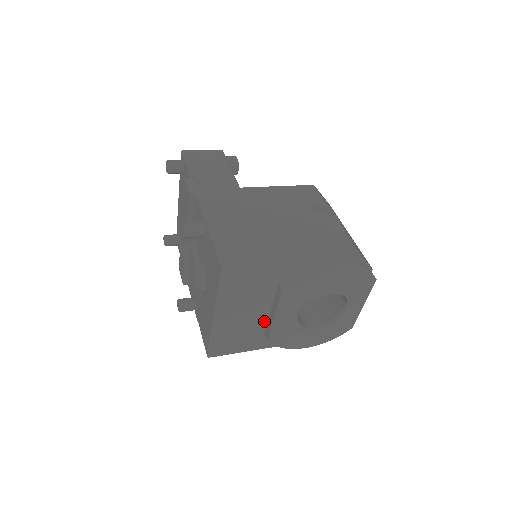
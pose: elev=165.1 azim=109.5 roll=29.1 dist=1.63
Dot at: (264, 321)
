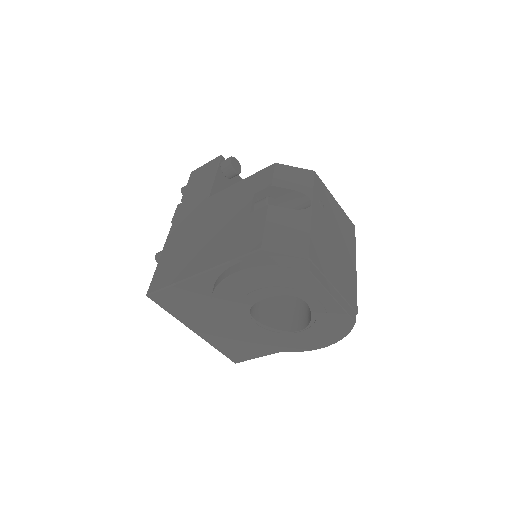
Dot at: occluded
